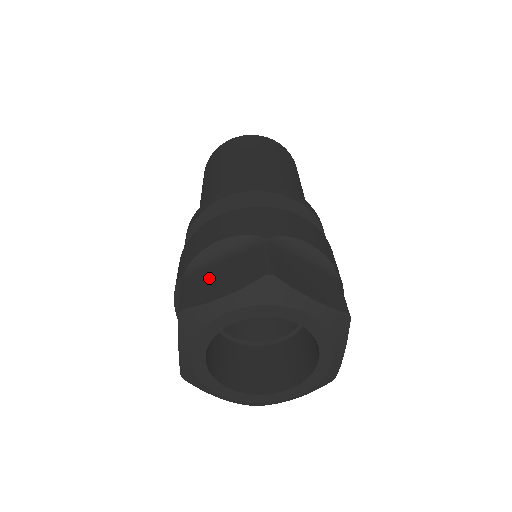
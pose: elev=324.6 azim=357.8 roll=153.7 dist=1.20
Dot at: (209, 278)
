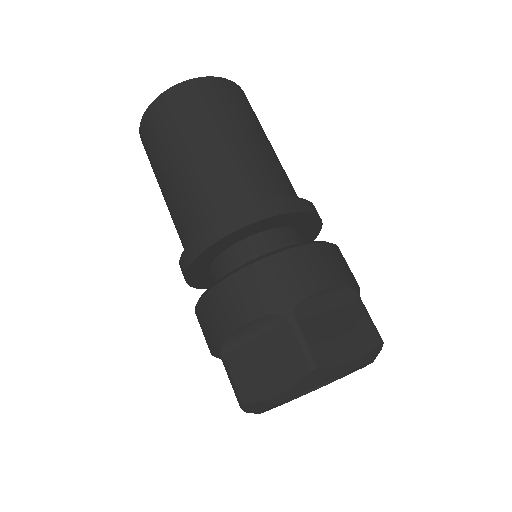
Dot at: (251, 366)
